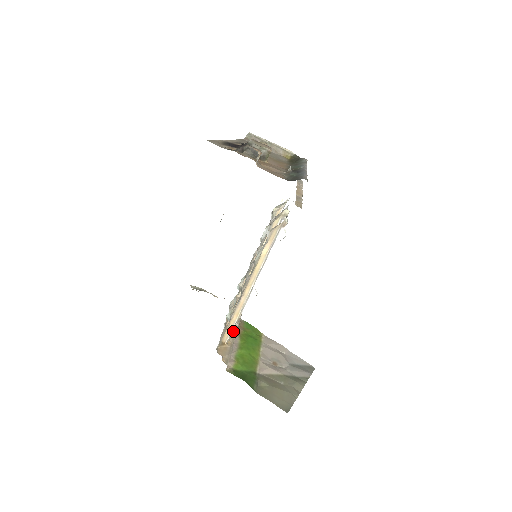
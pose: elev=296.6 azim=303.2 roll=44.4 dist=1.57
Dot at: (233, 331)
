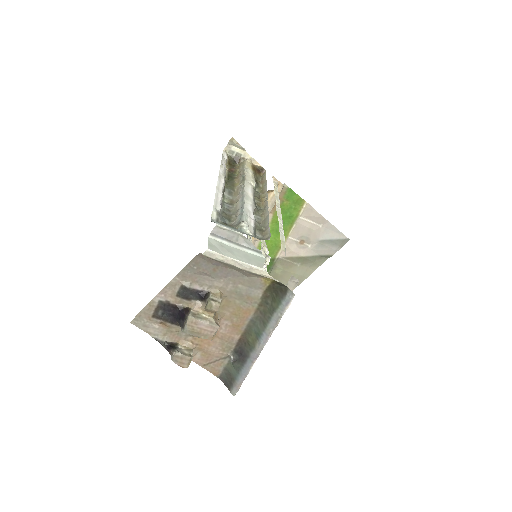
Dot at: occluded
